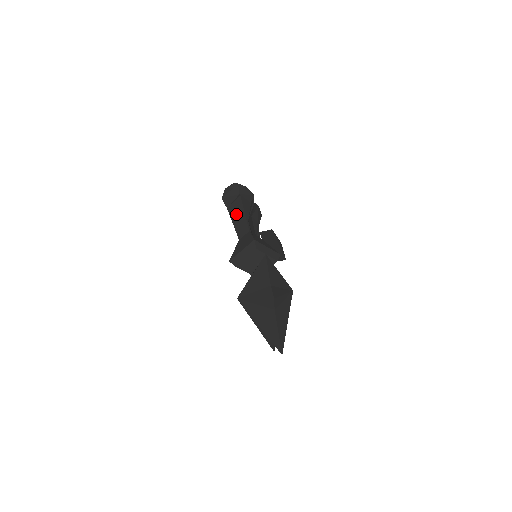
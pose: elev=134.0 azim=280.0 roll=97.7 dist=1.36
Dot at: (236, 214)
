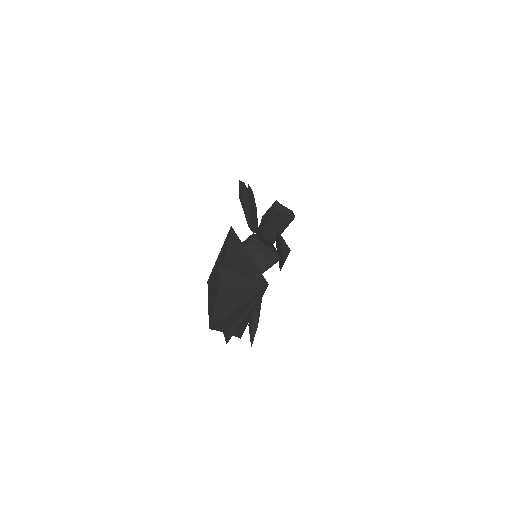
Dot at: (262, 224)
